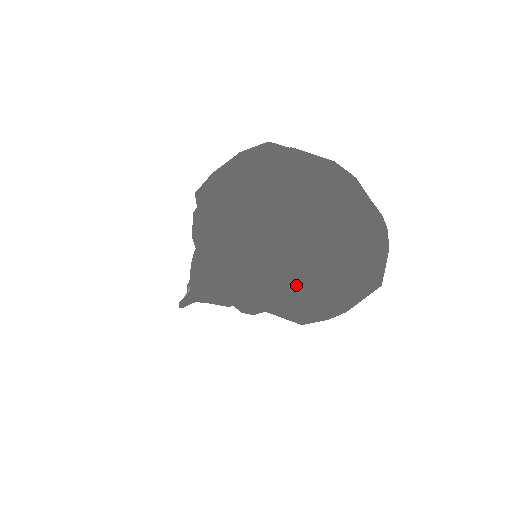
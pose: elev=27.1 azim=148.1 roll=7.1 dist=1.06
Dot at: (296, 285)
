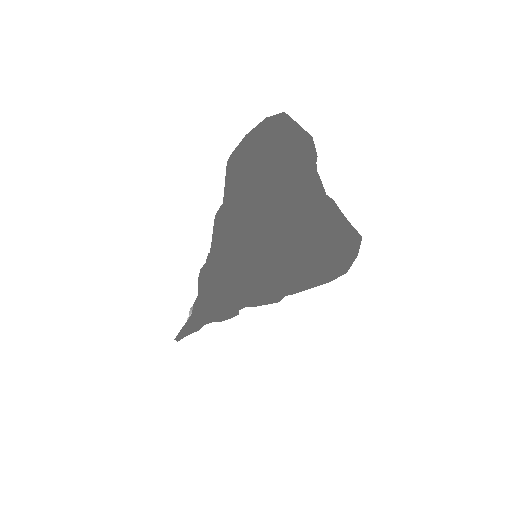
Dot at: (272, 183)
